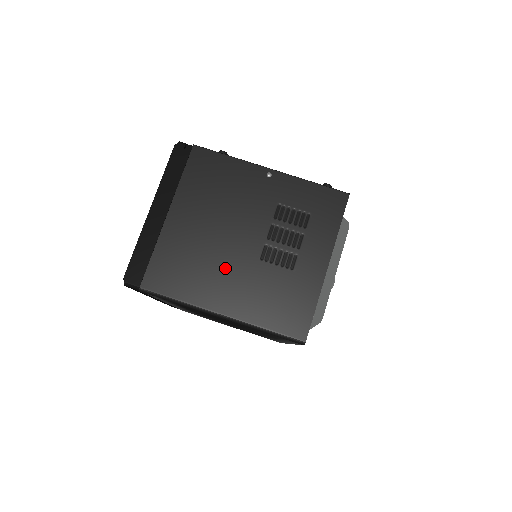
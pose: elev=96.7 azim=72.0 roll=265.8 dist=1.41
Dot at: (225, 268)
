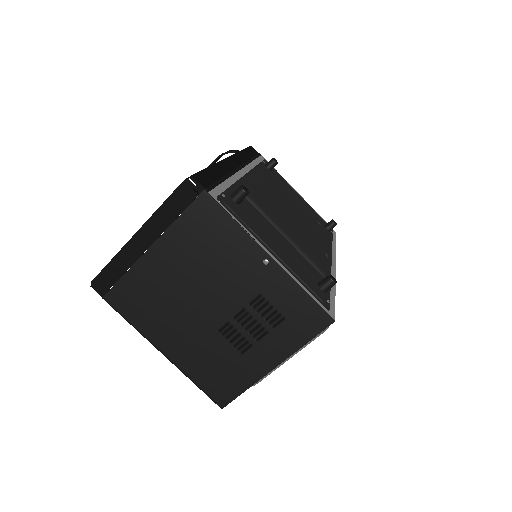
Dot at: (182, 321)
